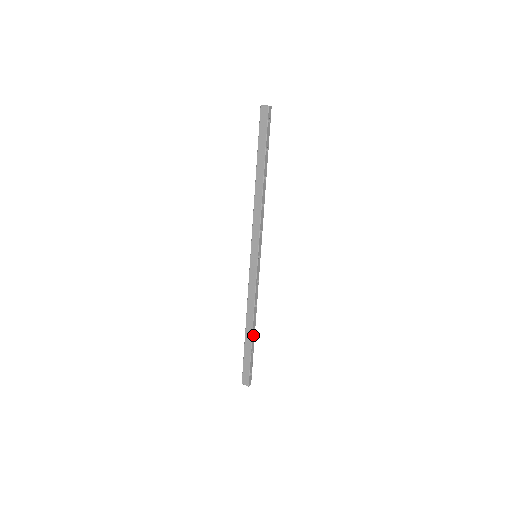
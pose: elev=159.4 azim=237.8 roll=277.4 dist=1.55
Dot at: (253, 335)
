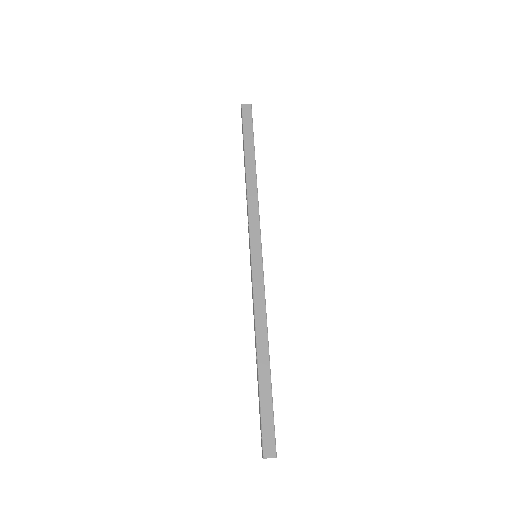
Dot at: (269, 366)
